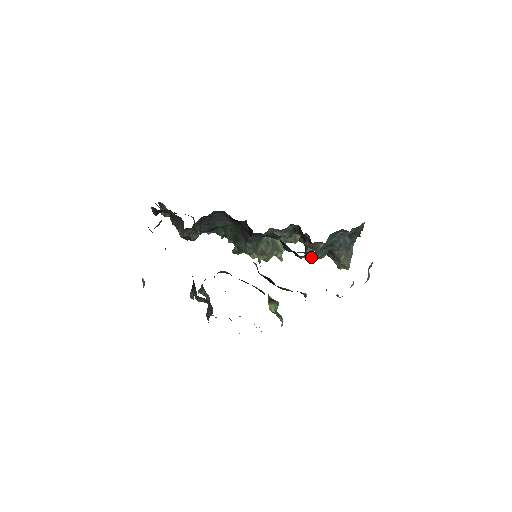
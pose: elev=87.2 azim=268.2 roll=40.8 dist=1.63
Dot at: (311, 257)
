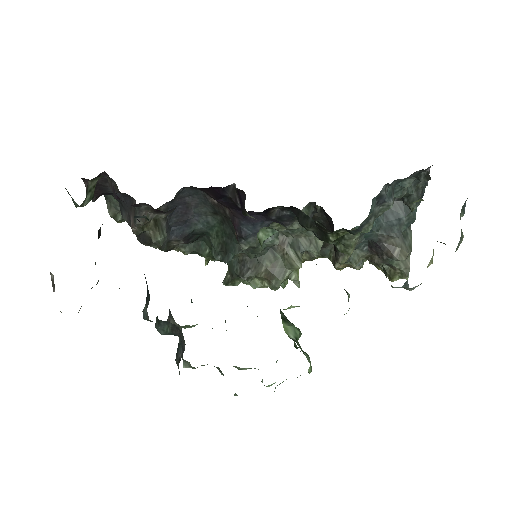
Dot at: (347, 243)
